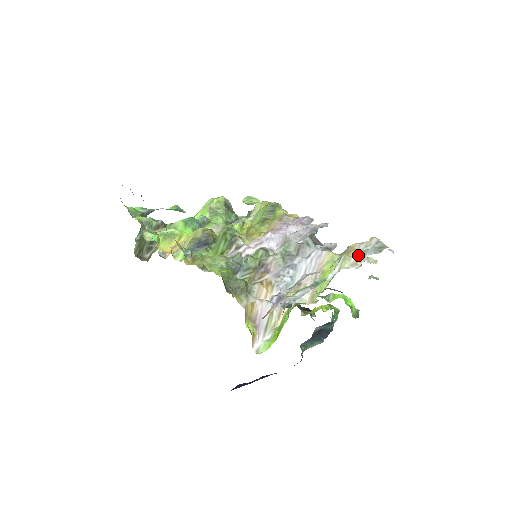
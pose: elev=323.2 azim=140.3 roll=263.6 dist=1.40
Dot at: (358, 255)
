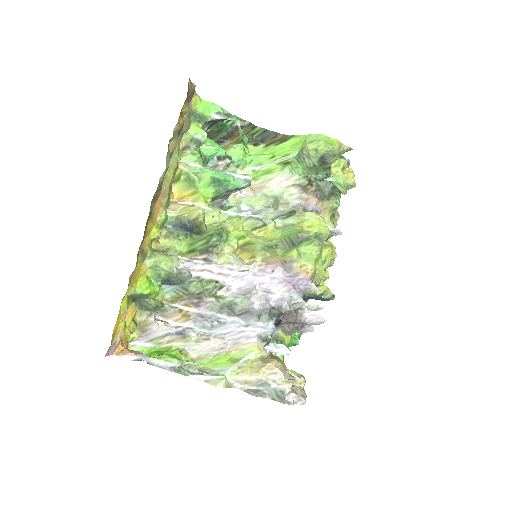
Dot at: (256, 380)
